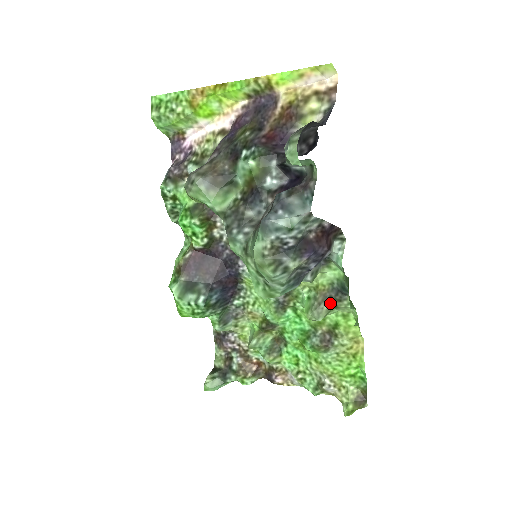
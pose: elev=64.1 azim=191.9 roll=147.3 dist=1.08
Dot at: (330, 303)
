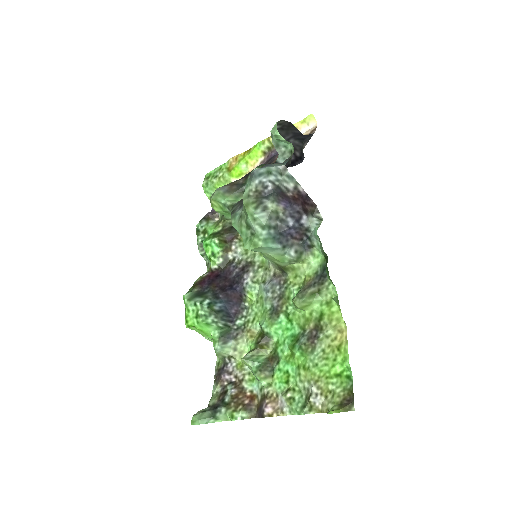
Dot at: (314, 289)
